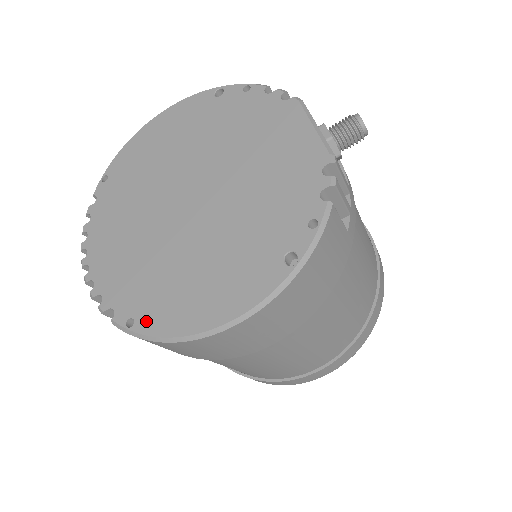
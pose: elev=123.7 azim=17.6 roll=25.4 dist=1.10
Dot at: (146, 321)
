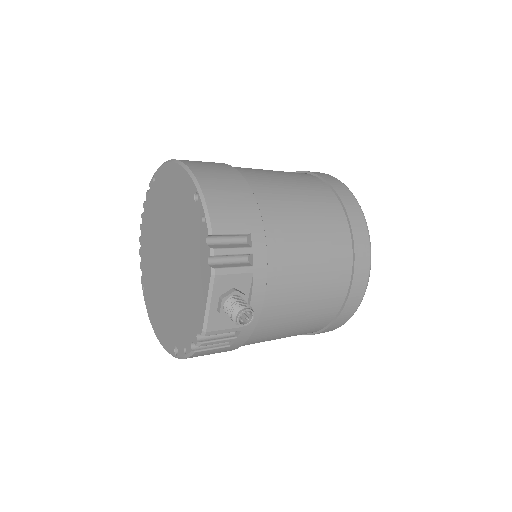
Dot at: (146, 297)
